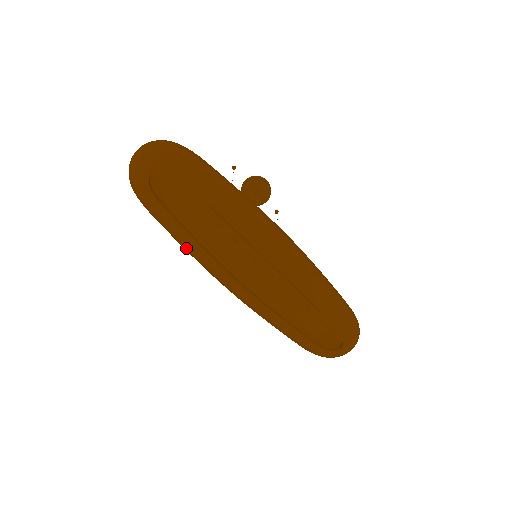
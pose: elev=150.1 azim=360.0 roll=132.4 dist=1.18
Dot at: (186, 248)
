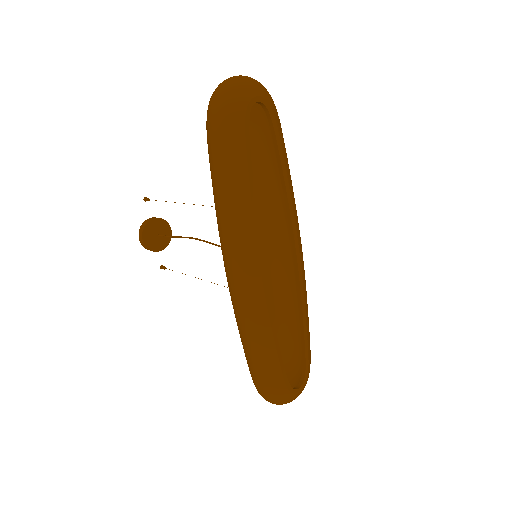
Dot at: (234, 202)
